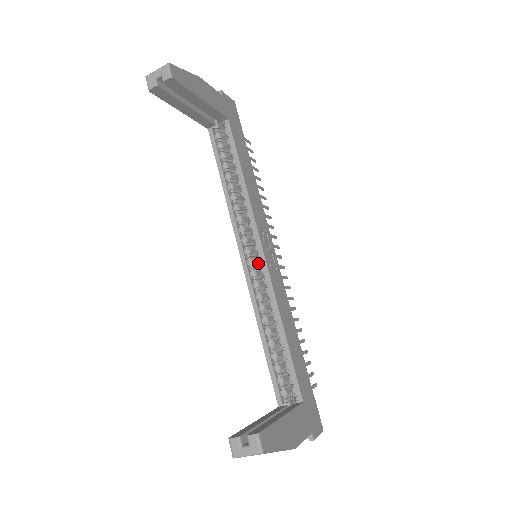
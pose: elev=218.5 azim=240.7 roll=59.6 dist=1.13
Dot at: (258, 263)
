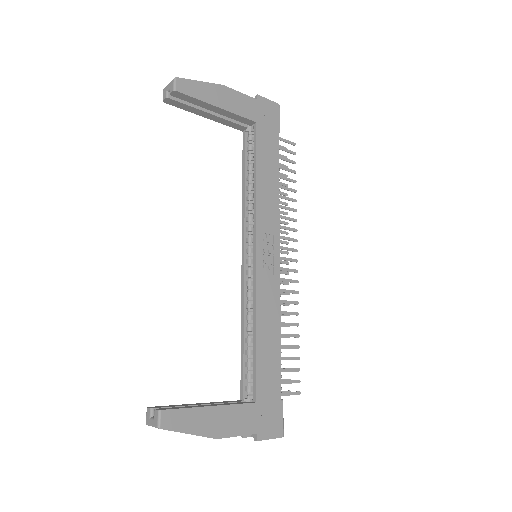
Dot at: occluded
